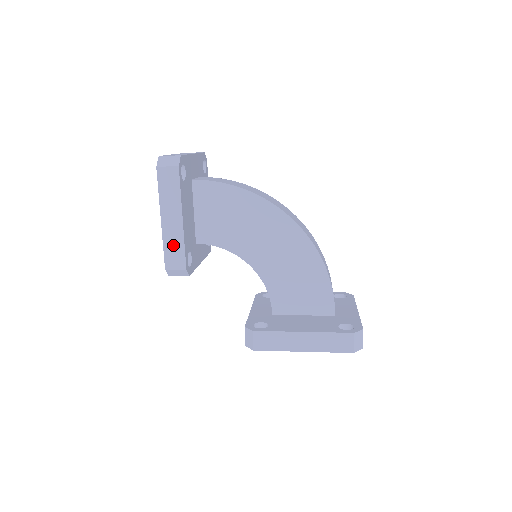
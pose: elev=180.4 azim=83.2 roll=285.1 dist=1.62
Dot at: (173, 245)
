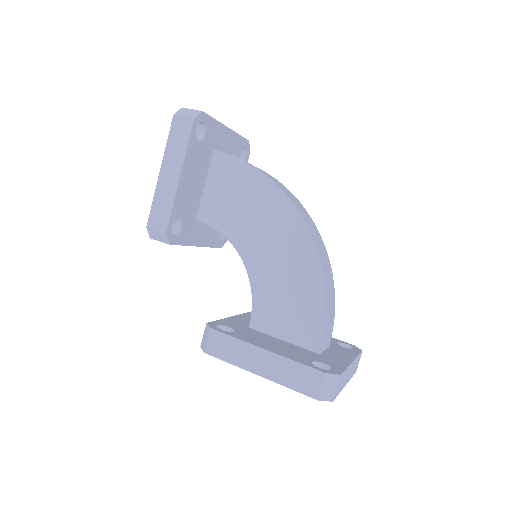
Dot at: (162, 202)
